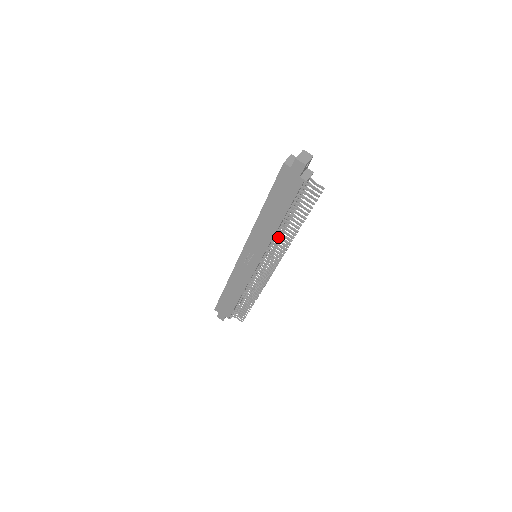
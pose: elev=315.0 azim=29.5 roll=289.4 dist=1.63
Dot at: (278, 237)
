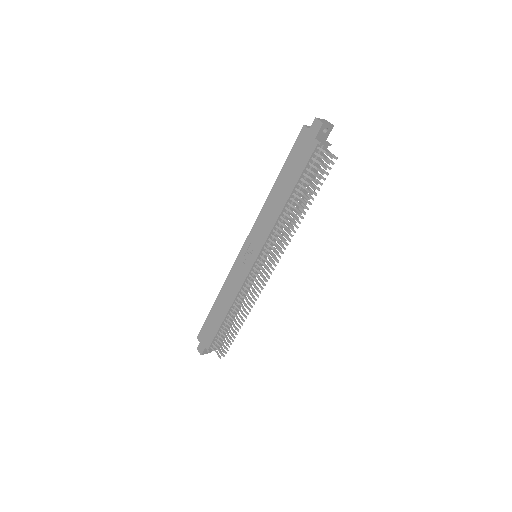
Dot at: (282, 222)
